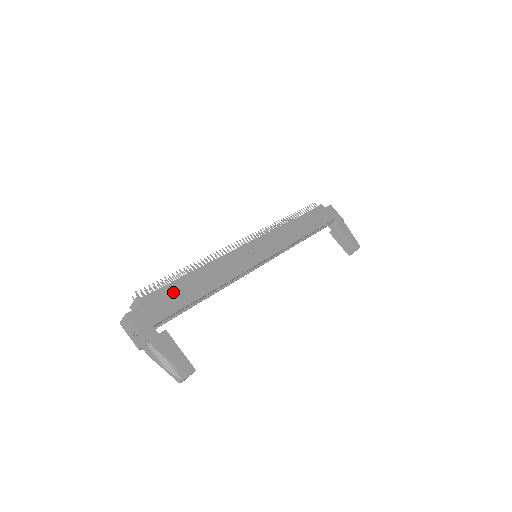
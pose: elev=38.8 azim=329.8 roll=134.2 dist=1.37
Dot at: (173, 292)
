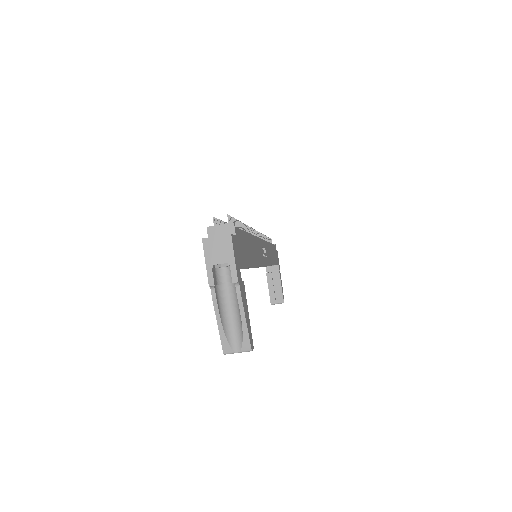
Dot at: (245, 242)
